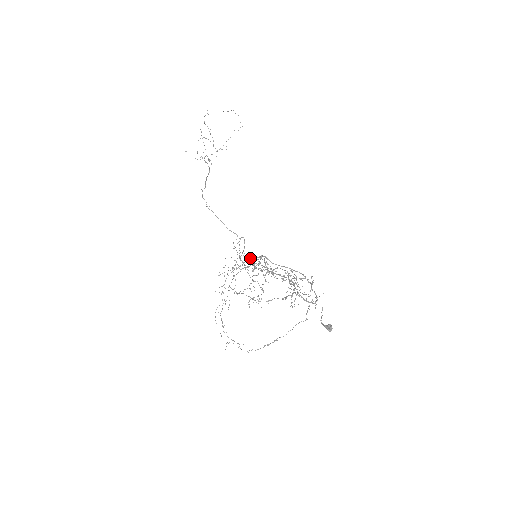
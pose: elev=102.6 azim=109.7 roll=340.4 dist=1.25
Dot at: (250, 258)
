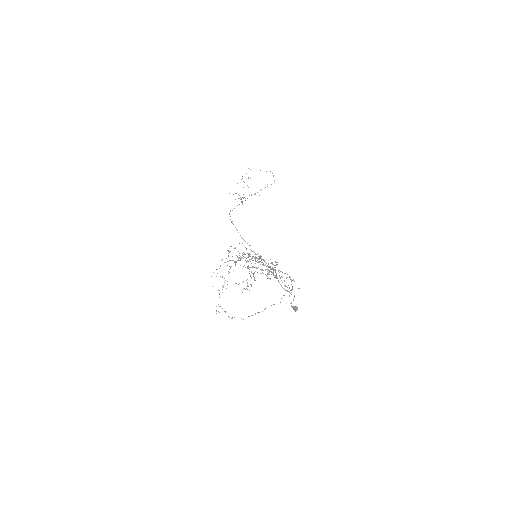
Dot at: occluded
